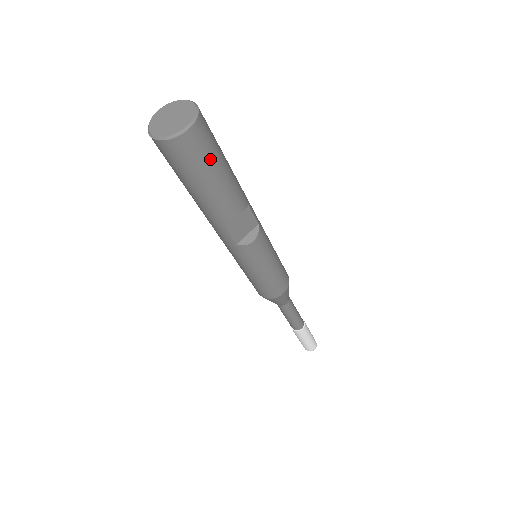
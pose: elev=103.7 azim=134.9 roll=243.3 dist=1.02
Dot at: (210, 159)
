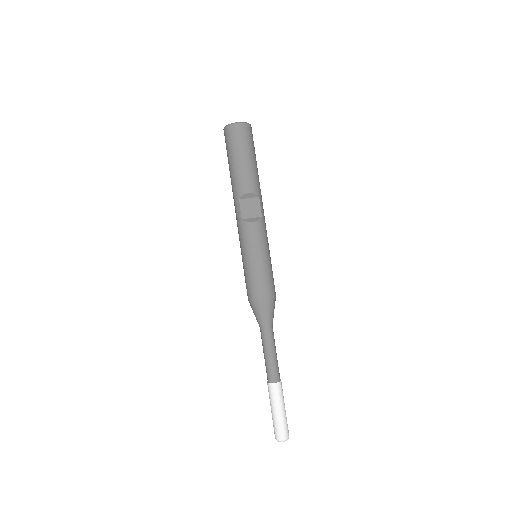
Dot at: (244, 146)
